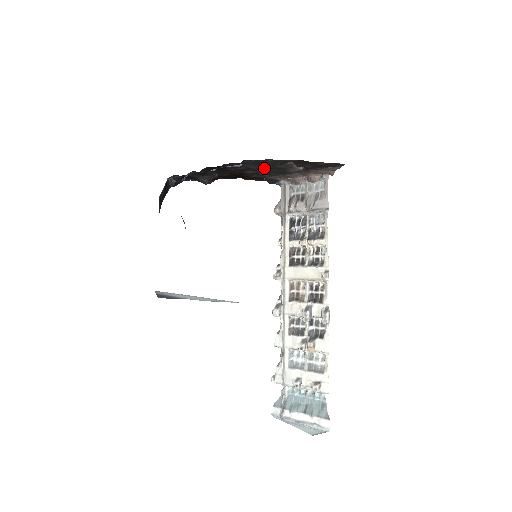
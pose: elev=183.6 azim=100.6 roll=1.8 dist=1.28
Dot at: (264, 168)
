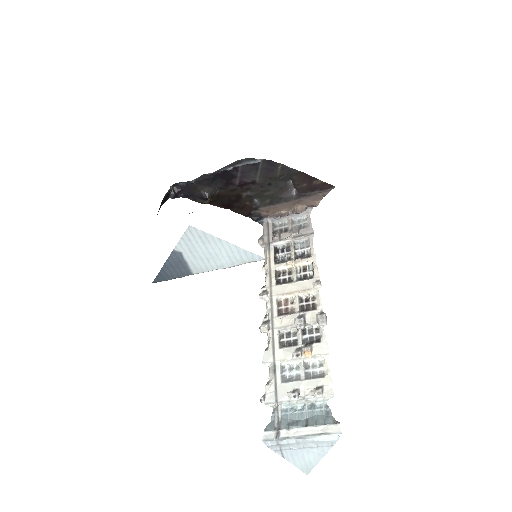
Dot at: (266, 185)
